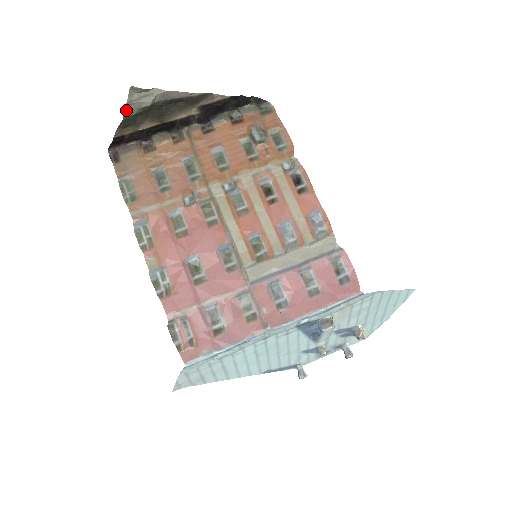
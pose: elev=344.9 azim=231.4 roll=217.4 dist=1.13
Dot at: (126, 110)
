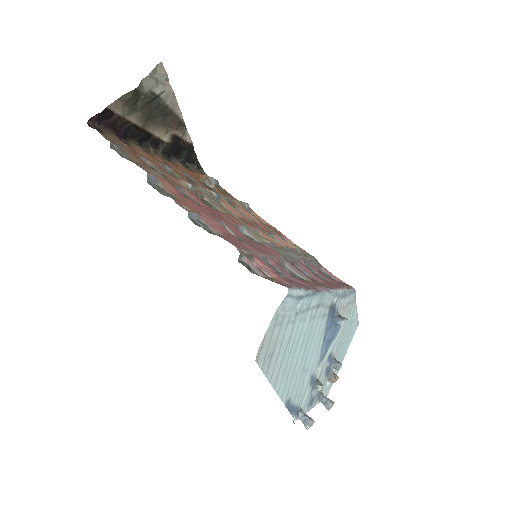
Dot at: (142, 82)
